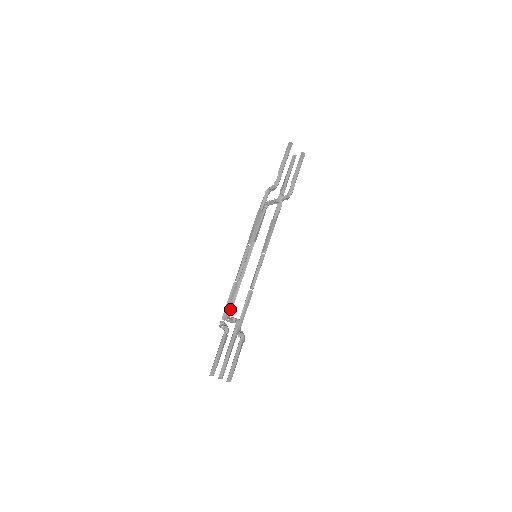
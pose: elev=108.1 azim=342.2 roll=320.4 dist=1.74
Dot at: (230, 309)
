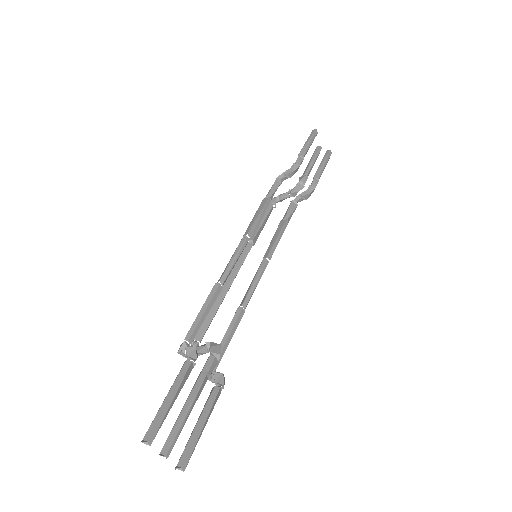
Dot at: (200, 333)
